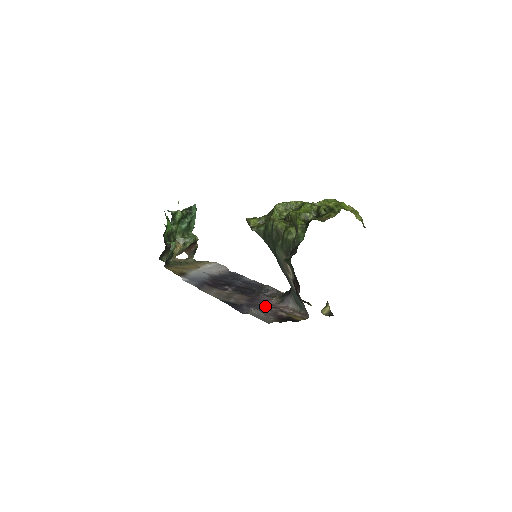
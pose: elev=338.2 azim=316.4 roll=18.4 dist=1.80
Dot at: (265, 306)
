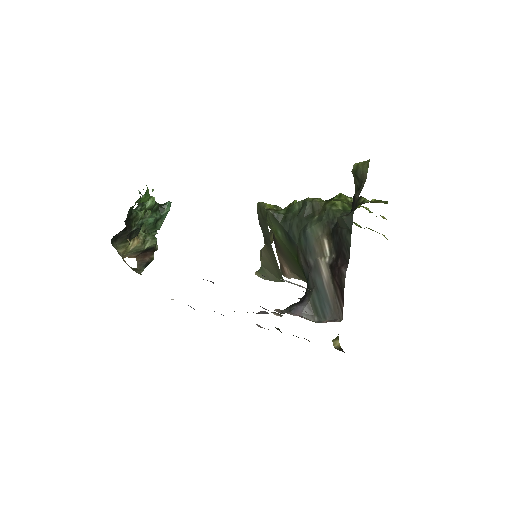
Dot at: occluded
